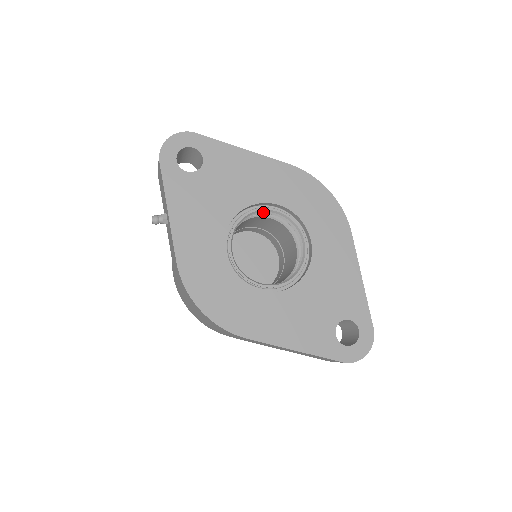
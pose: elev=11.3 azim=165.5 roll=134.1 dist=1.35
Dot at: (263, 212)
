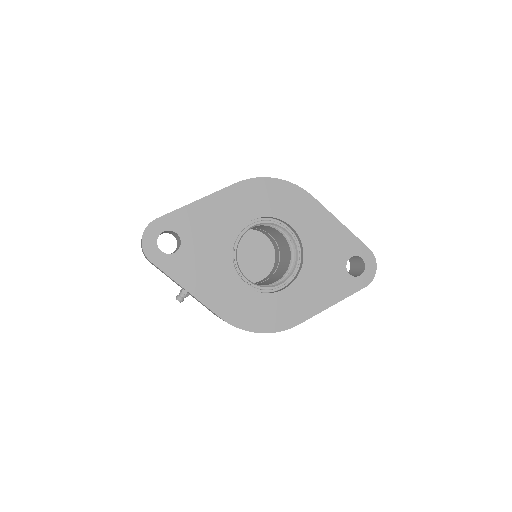
Dot at: occluded
